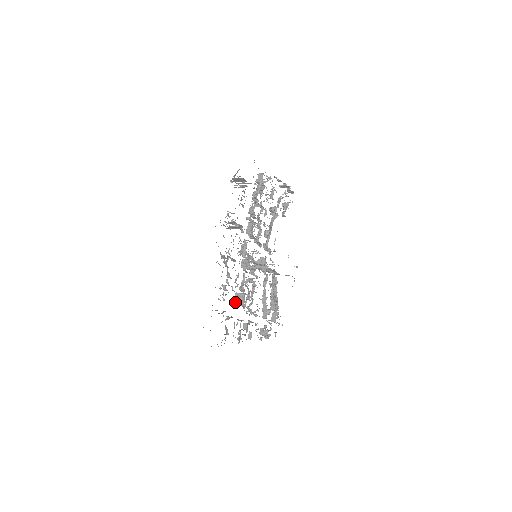
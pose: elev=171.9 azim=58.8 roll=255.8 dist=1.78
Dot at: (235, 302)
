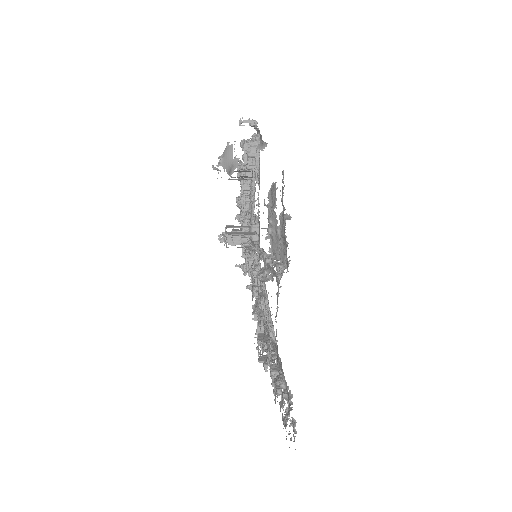
Dot at: occluded
